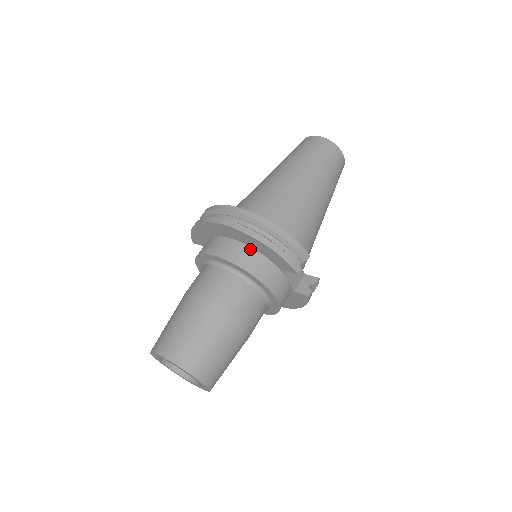
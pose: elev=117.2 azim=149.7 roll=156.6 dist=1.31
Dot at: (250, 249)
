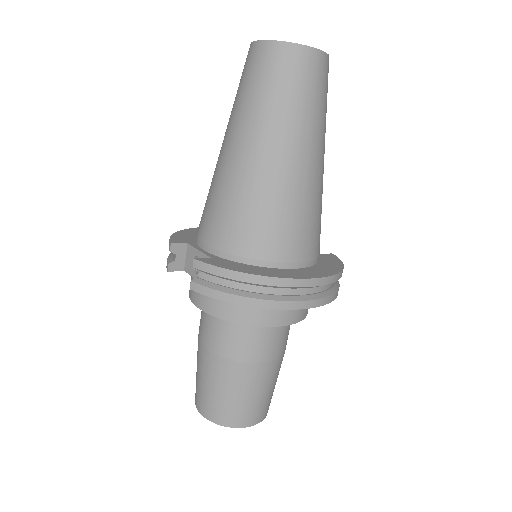
Dot at: occluded
